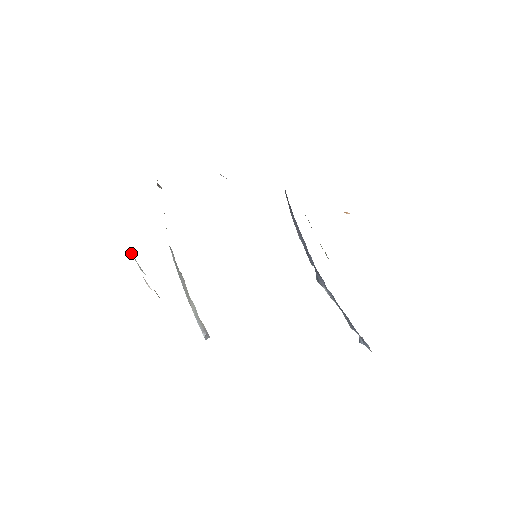
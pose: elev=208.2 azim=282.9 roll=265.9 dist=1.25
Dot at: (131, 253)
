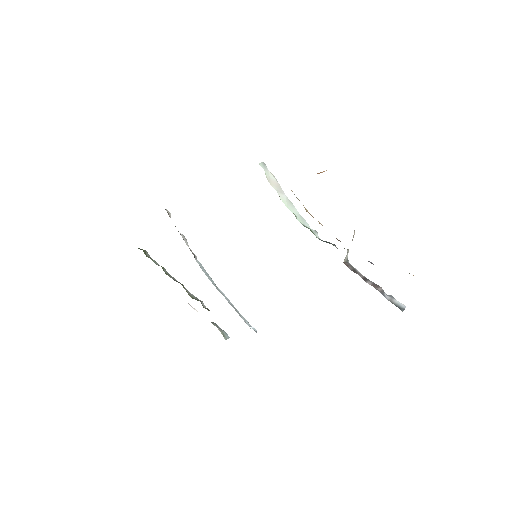
Dot at: occluded
